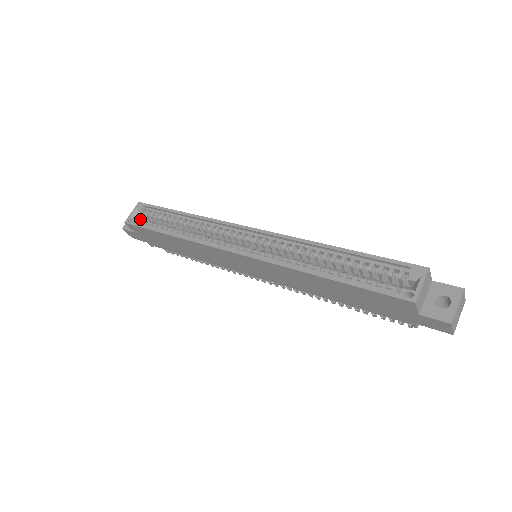
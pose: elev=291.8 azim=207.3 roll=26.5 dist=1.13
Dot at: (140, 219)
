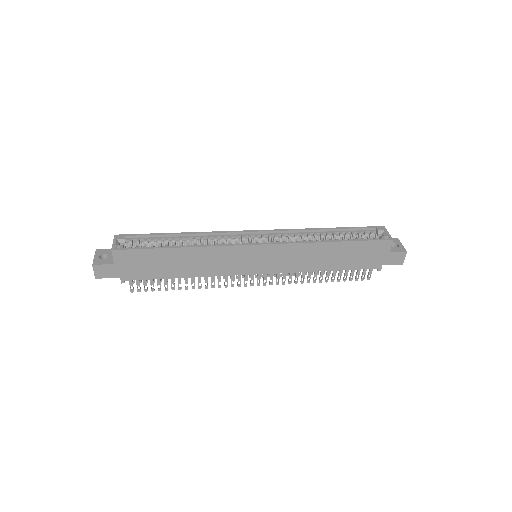
Dot at: occluded
